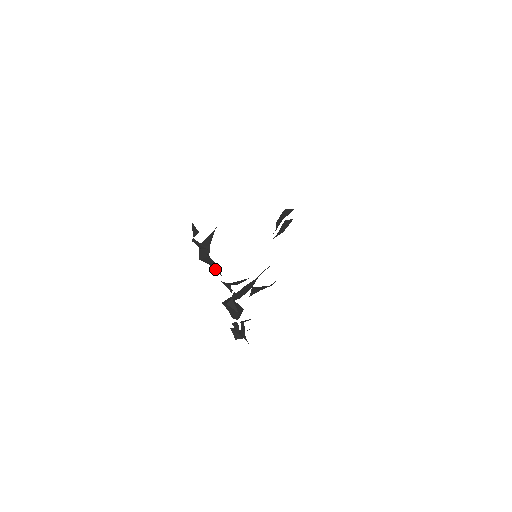
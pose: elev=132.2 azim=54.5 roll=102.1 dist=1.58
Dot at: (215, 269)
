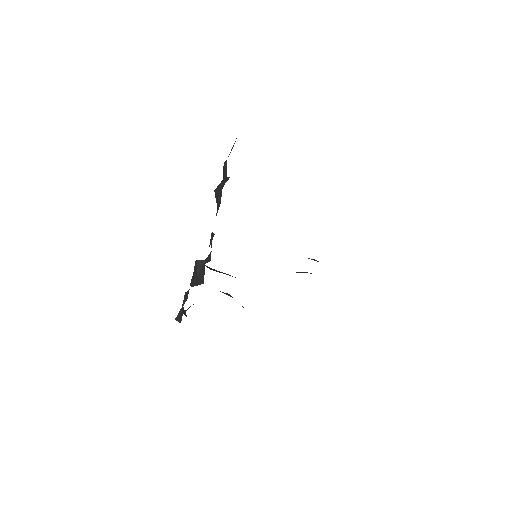
Dot at: (217, 211)
